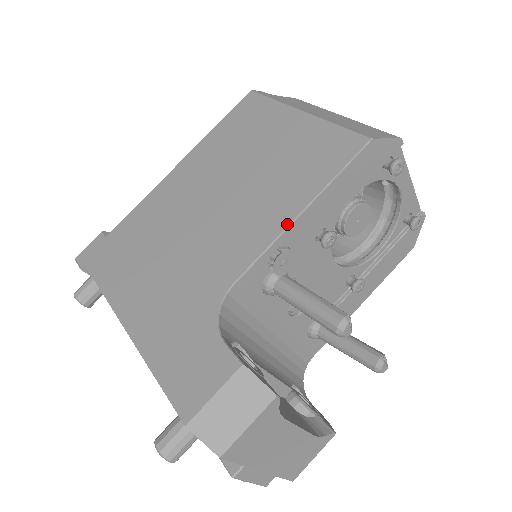
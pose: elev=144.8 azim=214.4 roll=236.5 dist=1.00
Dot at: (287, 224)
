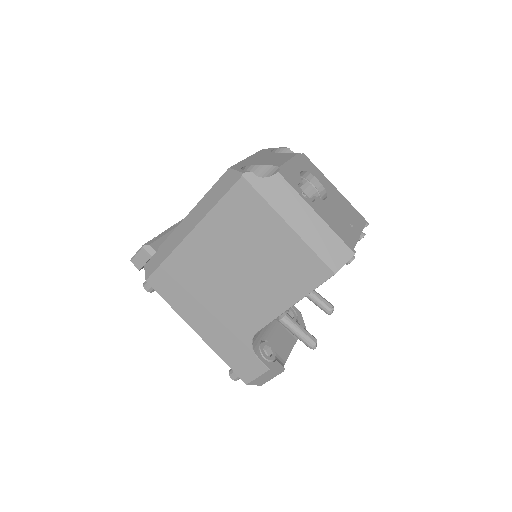
Dot at: (284, 311)
